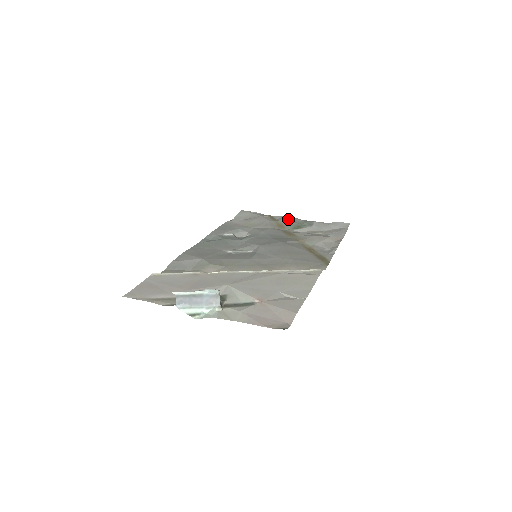
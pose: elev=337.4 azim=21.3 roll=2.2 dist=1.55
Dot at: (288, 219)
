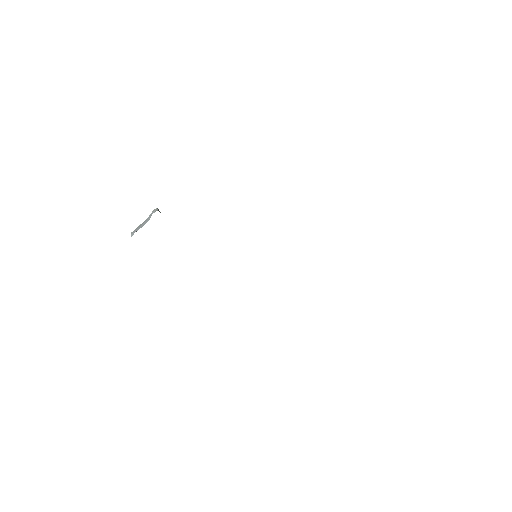
Dot at: occluded
